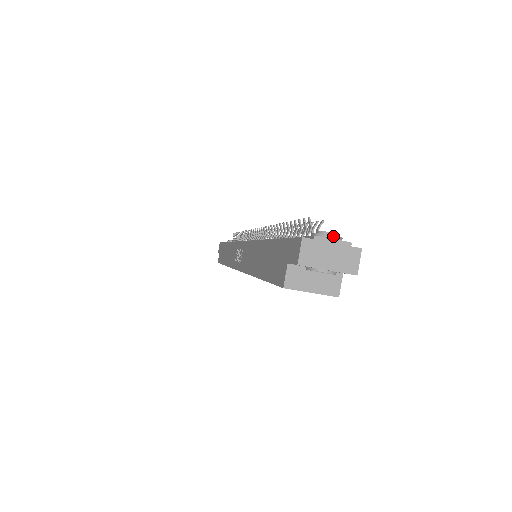
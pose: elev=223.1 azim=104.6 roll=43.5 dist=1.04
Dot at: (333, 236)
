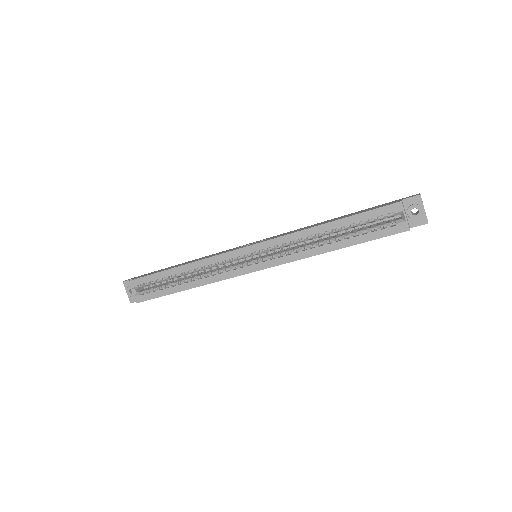
Dot at: occluded
